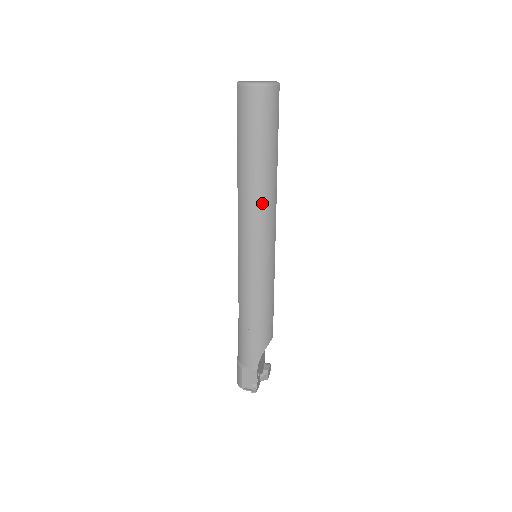
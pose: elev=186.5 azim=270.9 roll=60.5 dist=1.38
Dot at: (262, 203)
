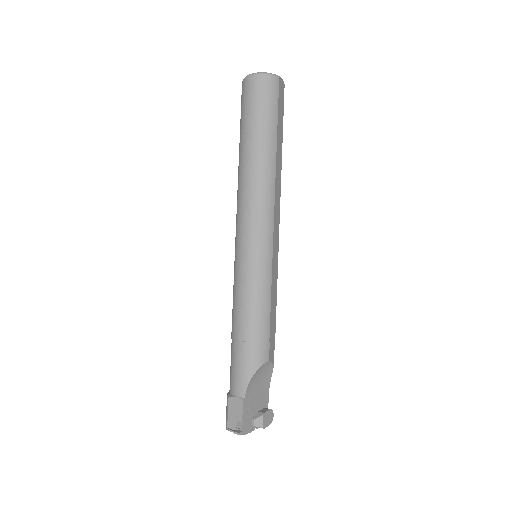
Dot at: (256, 186)
